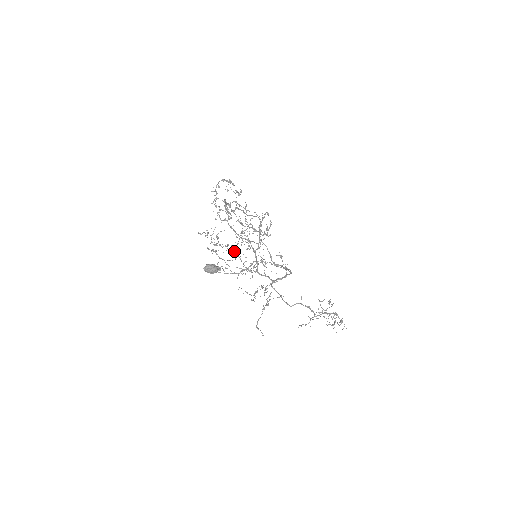
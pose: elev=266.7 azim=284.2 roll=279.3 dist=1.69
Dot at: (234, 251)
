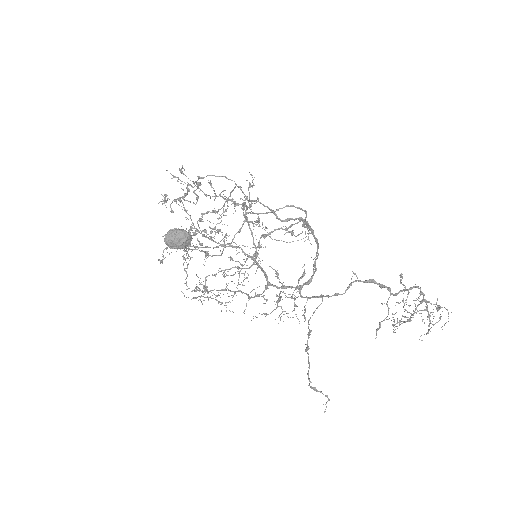
Dot at: (226, 290)
